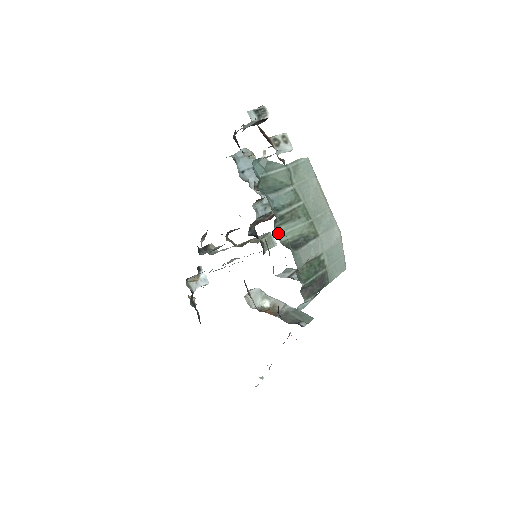
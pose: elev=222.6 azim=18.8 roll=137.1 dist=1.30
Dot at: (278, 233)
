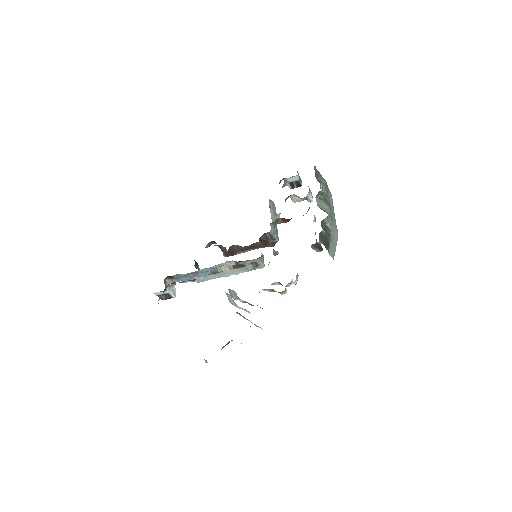
Dot at: (317, 200)
